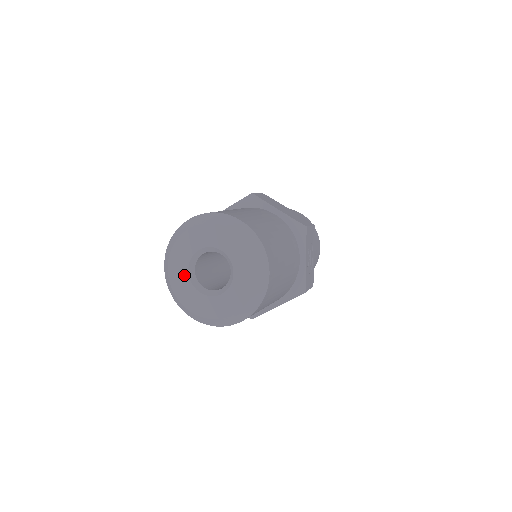
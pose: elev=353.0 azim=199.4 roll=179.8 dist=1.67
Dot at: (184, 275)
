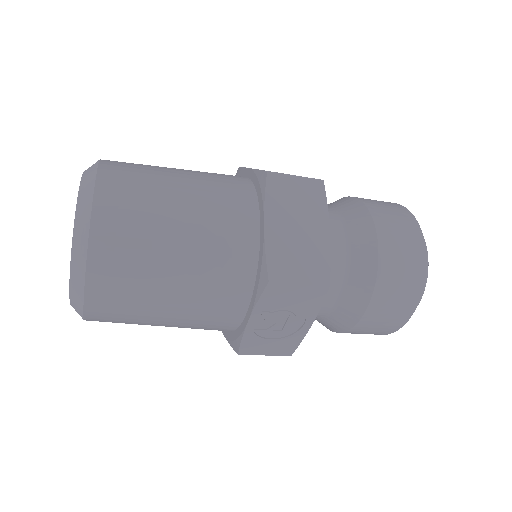
Dot at: occluded
